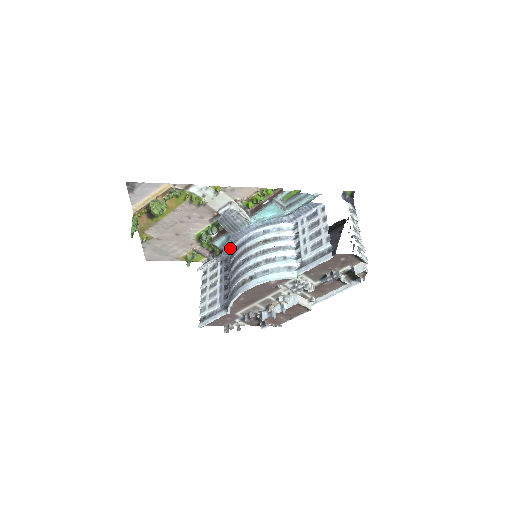
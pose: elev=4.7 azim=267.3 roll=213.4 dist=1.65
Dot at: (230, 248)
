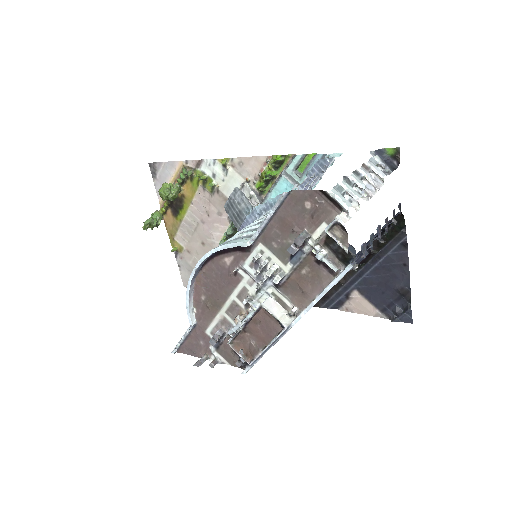
Dot at: occluded
